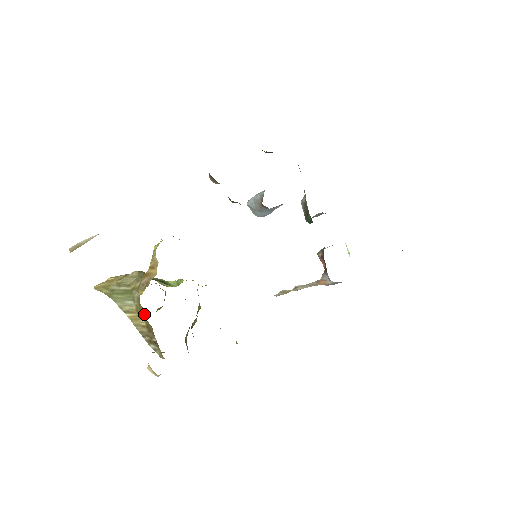
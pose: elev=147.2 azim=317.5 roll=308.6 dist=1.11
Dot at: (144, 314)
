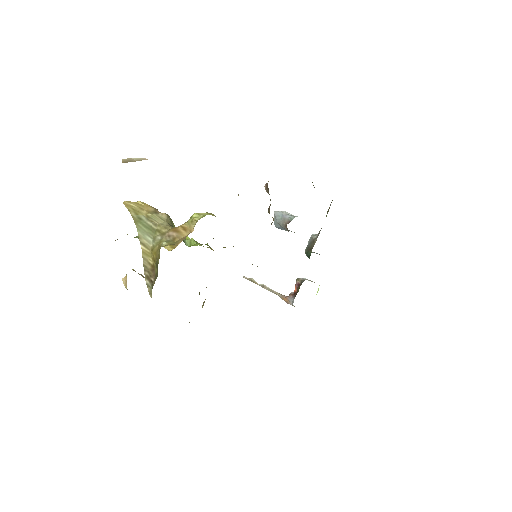
Dot at: (157, 258)
